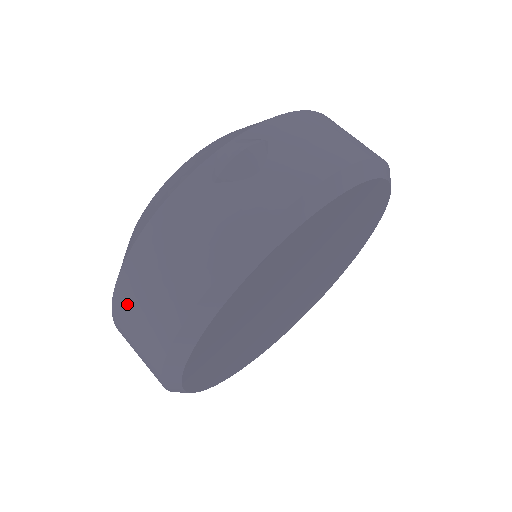
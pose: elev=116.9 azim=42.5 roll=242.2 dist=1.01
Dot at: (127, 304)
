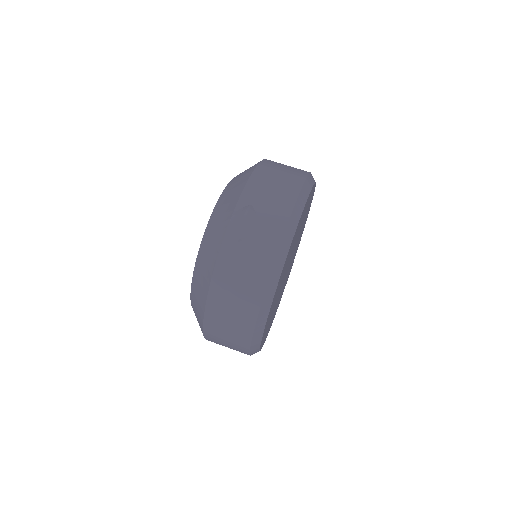
Dot at: (216, 324)
